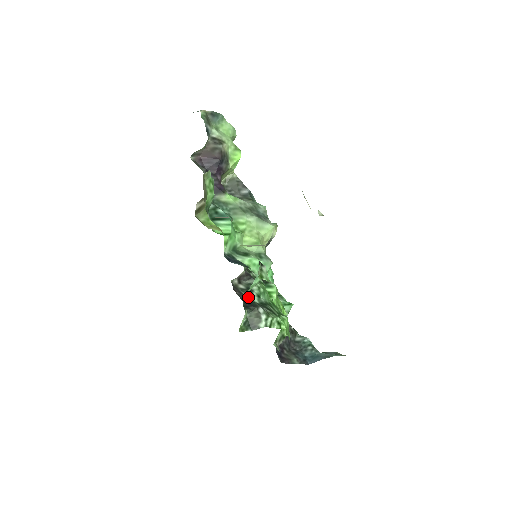
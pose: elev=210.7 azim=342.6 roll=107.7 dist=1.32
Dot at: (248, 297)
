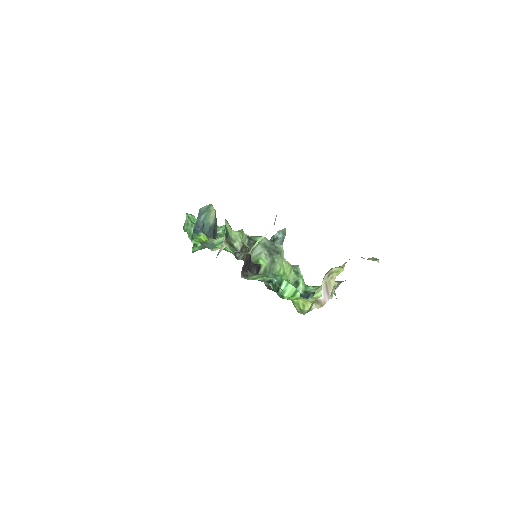
Dot at: occluded
